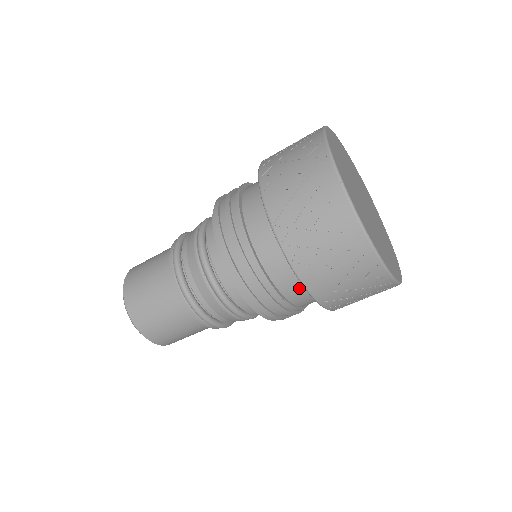
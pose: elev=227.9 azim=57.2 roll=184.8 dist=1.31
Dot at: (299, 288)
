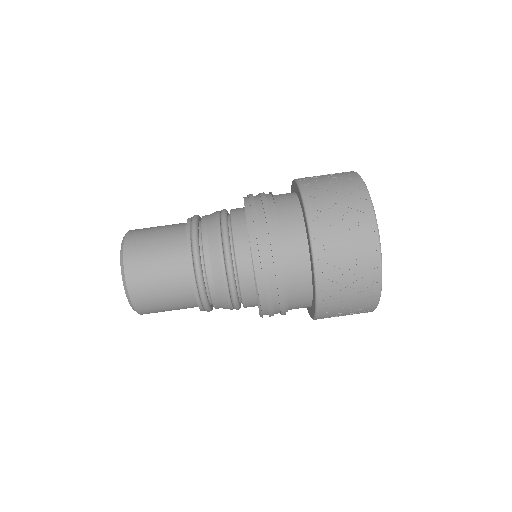
Dot at: (291, 203)
